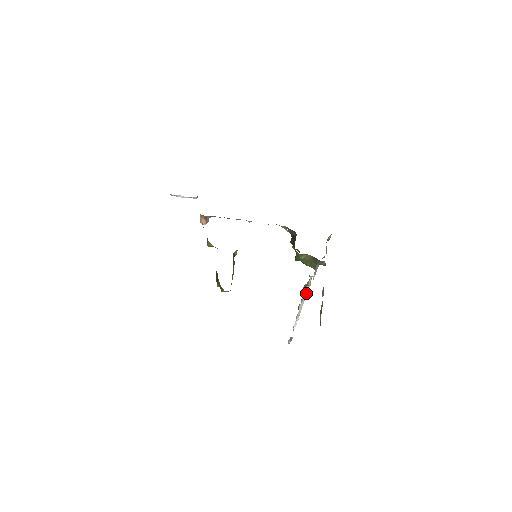
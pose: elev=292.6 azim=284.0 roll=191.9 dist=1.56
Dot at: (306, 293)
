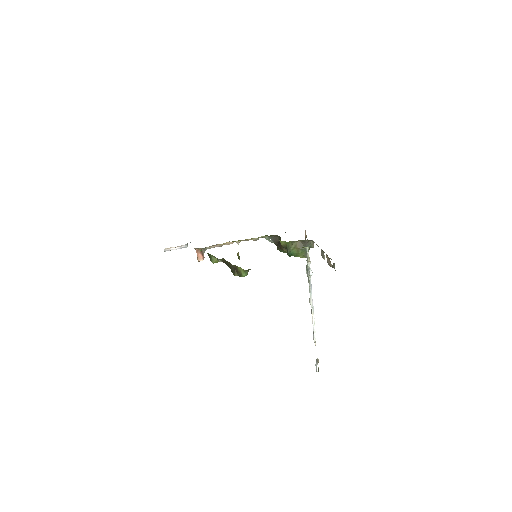
Dot at: (310, 272)
